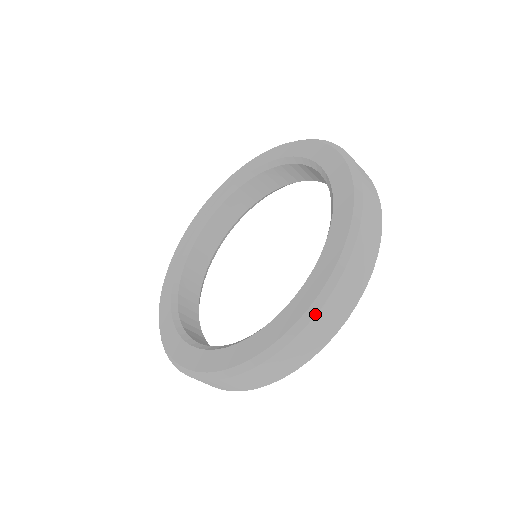
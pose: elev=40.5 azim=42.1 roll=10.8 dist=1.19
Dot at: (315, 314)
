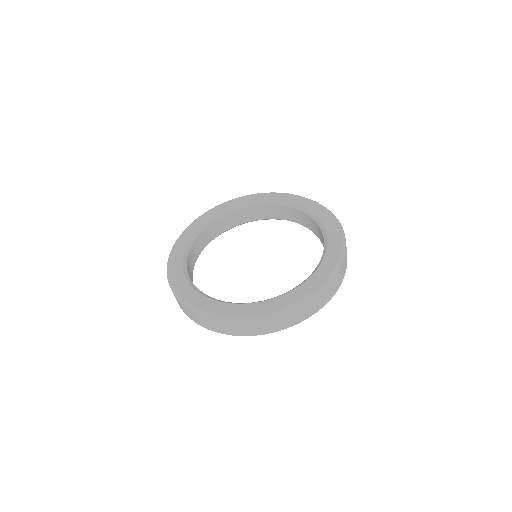
Dot at: (340, 267)
